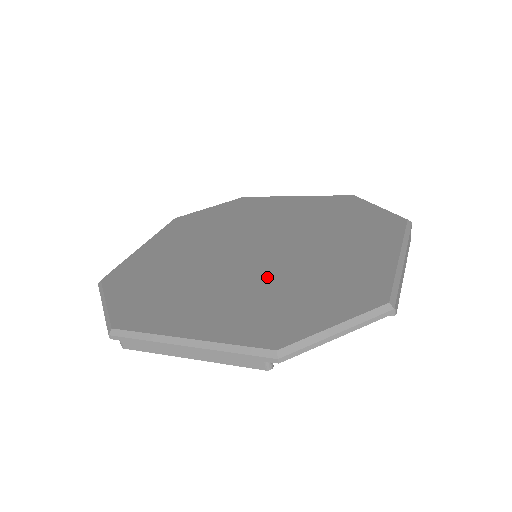
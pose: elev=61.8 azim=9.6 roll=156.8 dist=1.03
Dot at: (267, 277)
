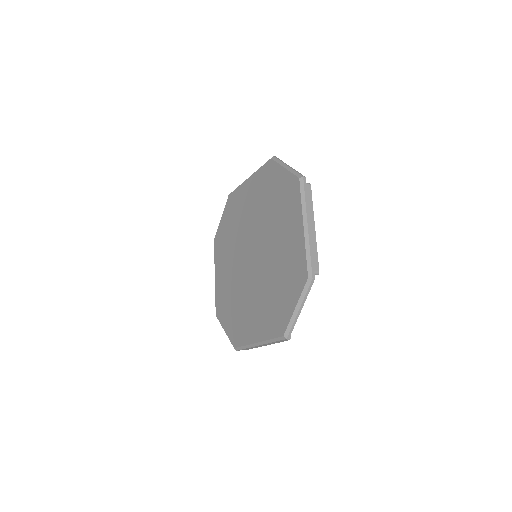
Dot at: (264, 280)
